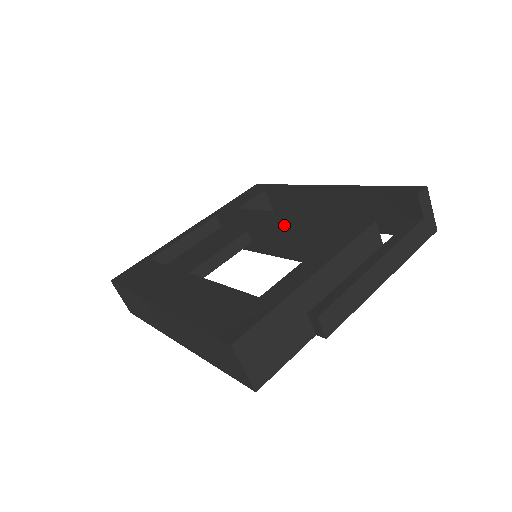
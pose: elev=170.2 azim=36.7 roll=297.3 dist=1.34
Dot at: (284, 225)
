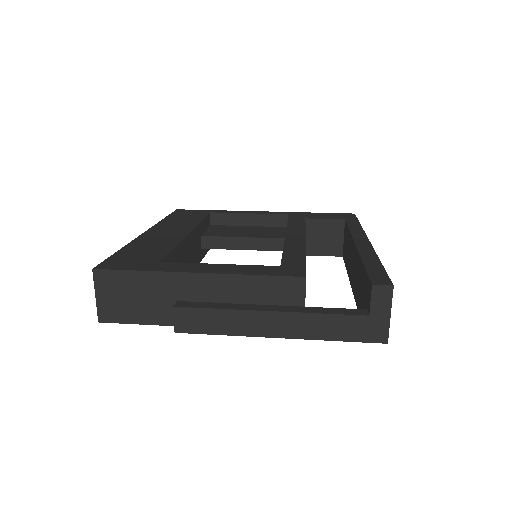
Dot at: occluded
